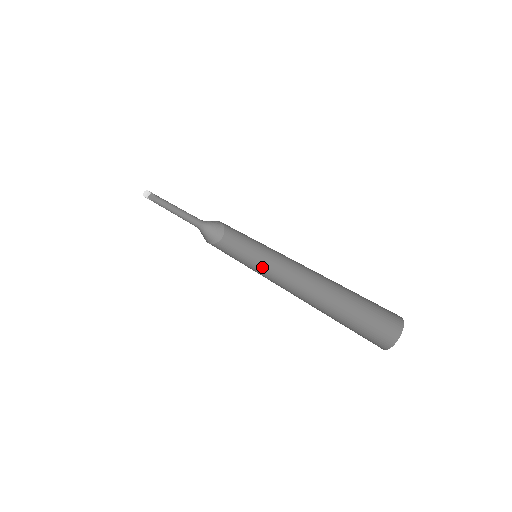
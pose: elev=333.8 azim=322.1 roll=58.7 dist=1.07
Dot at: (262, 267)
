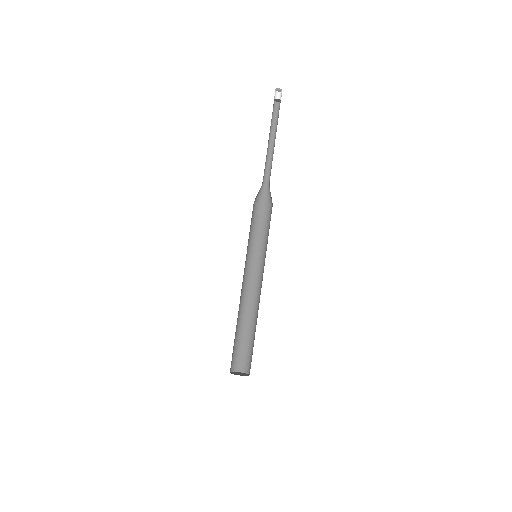
Dot at: (251, 259)
